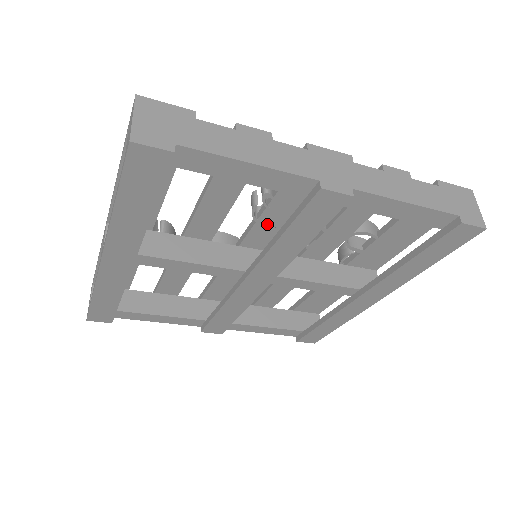
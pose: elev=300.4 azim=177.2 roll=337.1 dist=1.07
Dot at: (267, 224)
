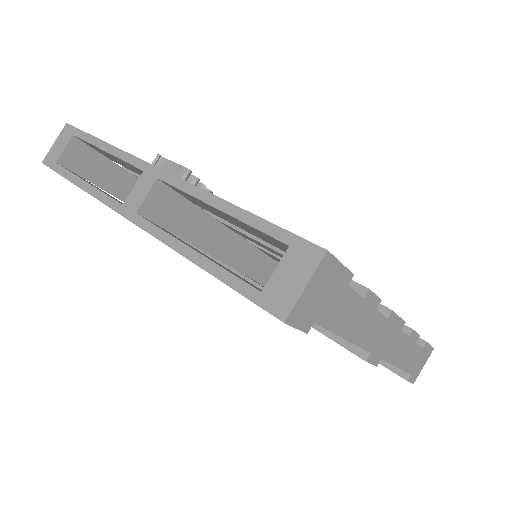
Dot at: occluded
